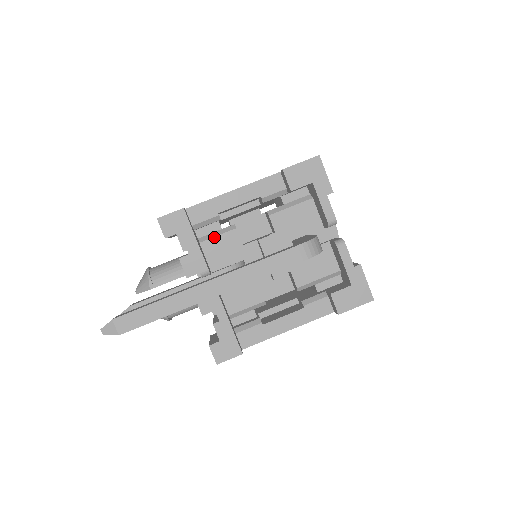
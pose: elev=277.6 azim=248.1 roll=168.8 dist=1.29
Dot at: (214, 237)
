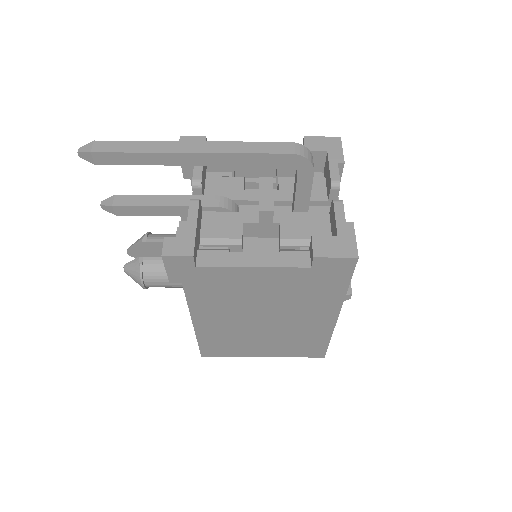
Dot at: (221, 177)
